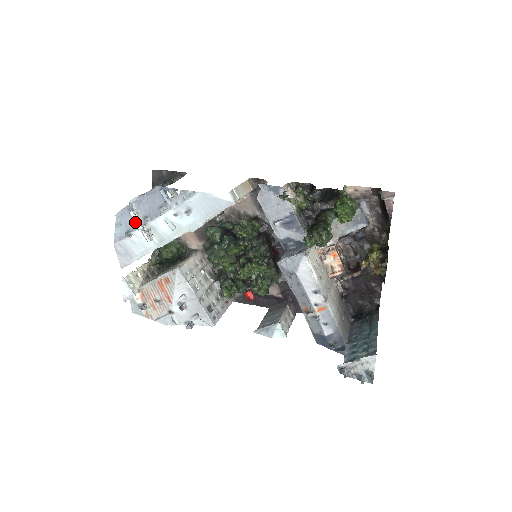
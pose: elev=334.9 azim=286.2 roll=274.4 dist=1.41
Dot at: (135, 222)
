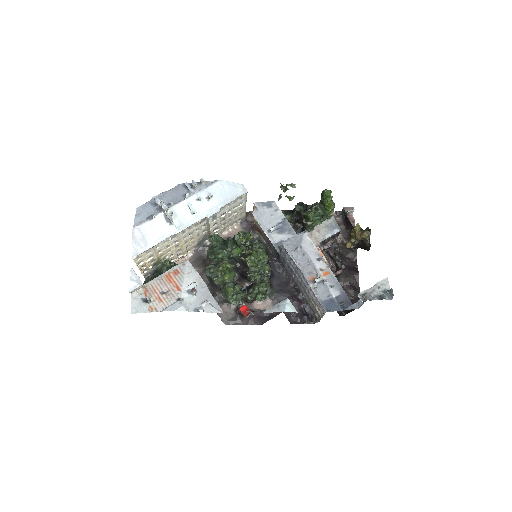
Dot at: (158, 209)
